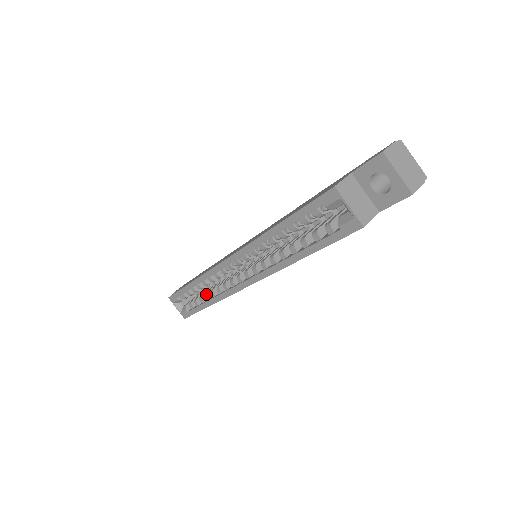
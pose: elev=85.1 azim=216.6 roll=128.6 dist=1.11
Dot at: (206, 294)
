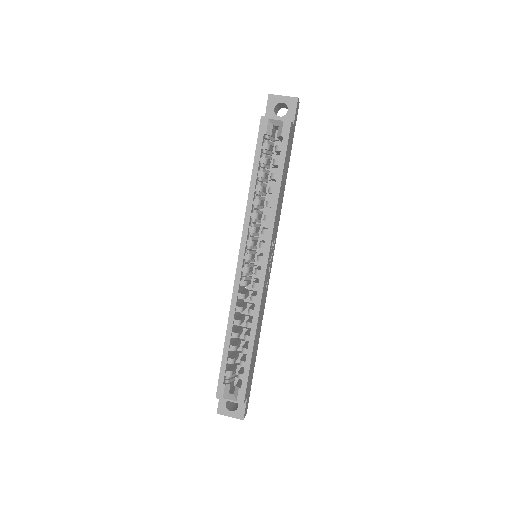
Dot at: (244, 336)
